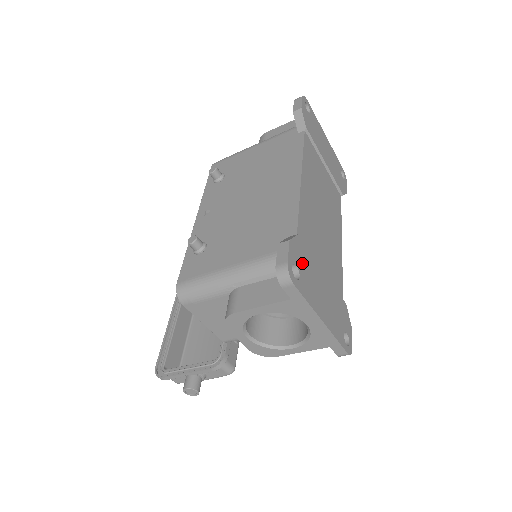
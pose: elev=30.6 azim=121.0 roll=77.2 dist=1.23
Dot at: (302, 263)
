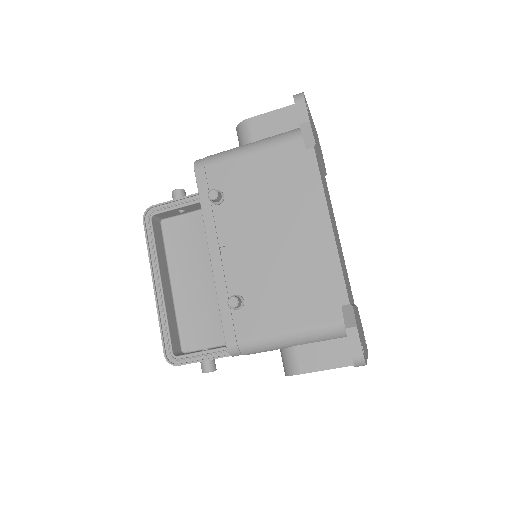
Dot at: (359, 331)
